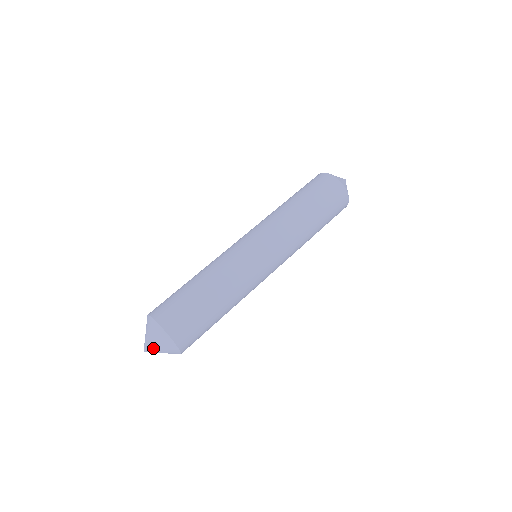
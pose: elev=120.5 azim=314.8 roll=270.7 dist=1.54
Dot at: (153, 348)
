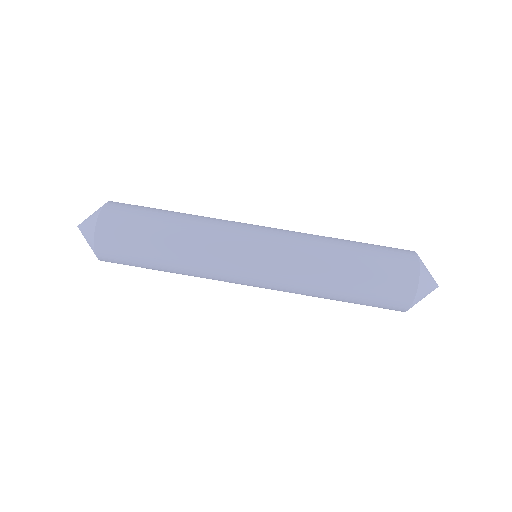
Dot at: (84, 223)
